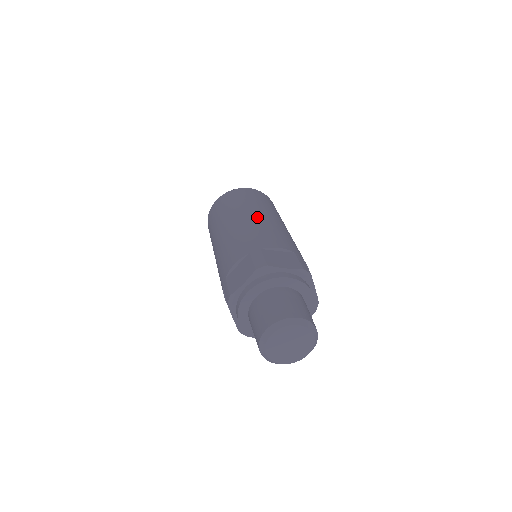
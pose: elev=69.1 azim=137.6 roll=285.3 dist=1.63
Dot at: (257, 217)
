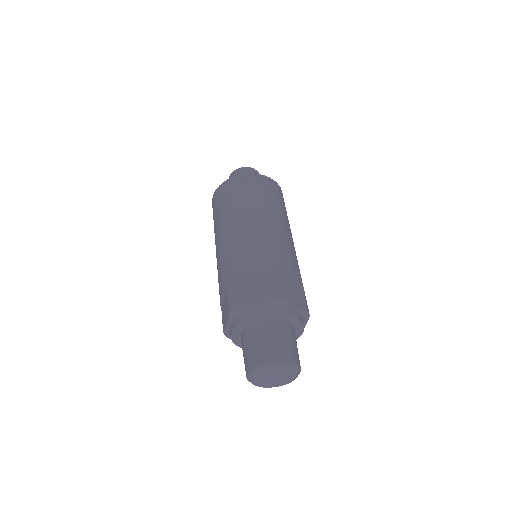
Dot at: (278, 228)
